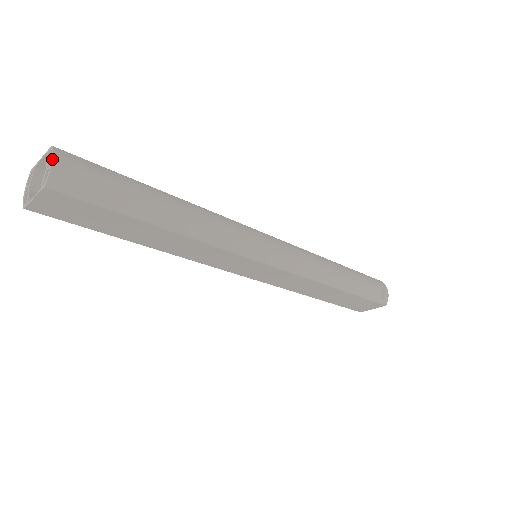
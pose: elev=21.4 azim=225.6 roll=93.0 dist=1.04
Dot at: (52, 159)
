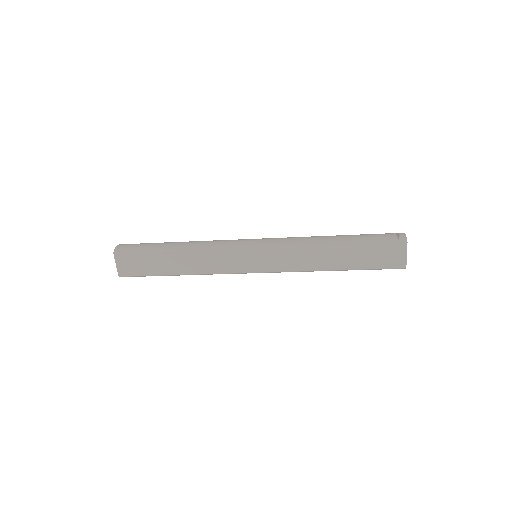
Dot at: (117, 245)
